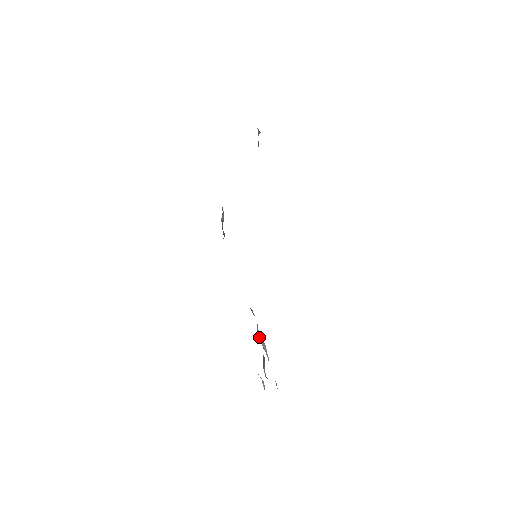
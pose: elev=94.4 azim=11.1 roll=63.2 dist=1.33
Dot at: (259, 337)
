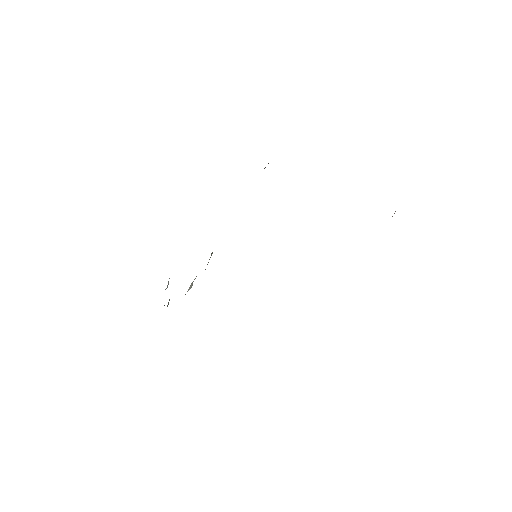
Dot at: occluded
